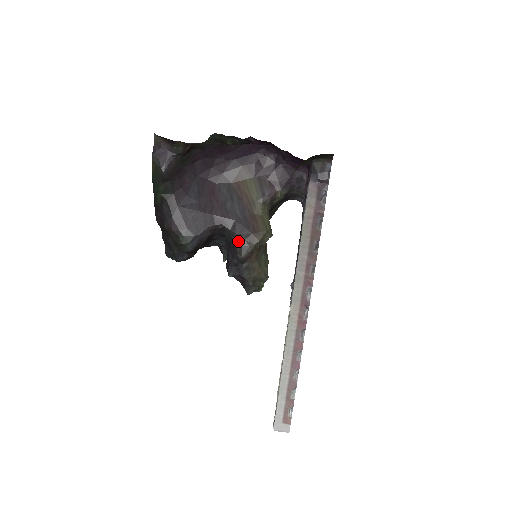
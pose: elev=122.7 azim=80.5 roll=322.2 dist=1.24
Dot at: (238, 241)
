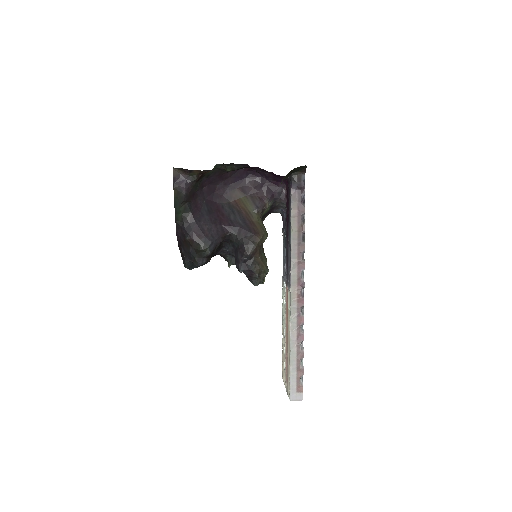
Dot at: (245, 242)
